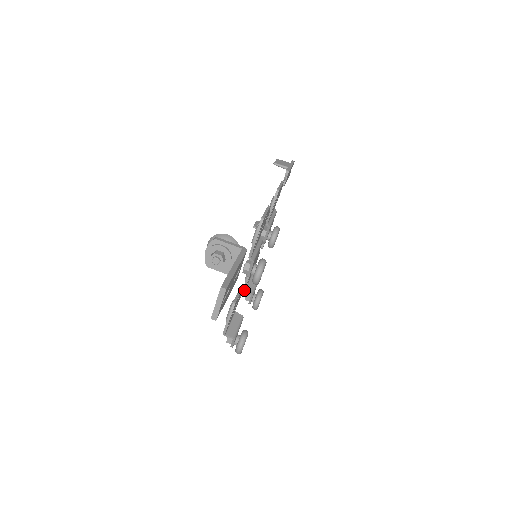
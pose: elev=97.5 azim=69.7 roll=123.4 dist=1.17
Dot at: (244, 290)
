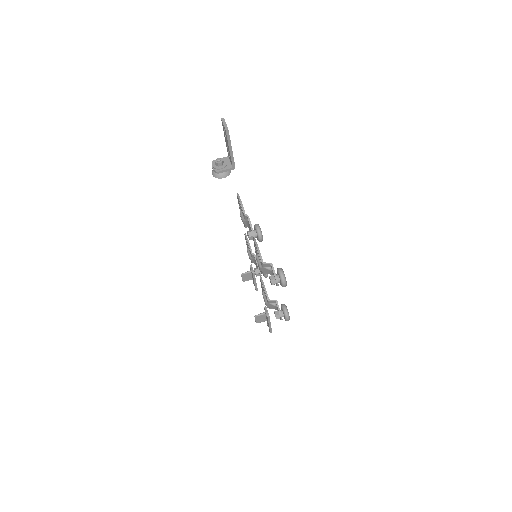
Dot at: (268, 298)
